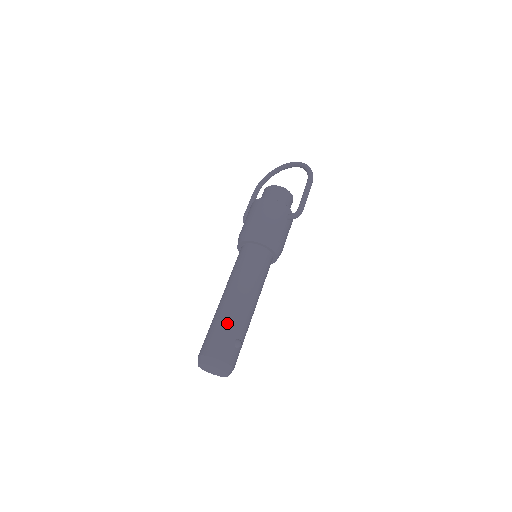
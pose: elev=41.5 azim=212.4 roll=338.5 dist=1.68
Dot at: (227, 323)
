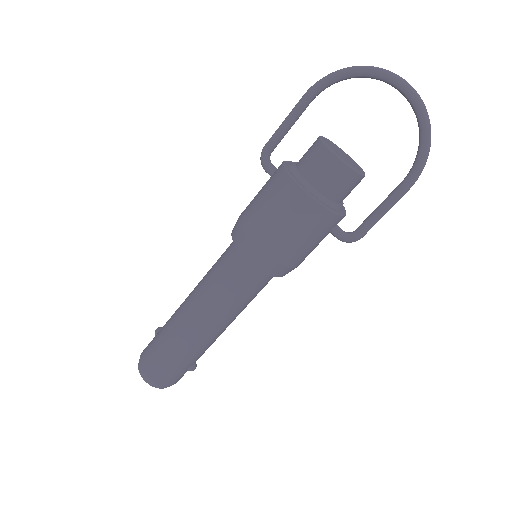
Dot at: (183, 356)
